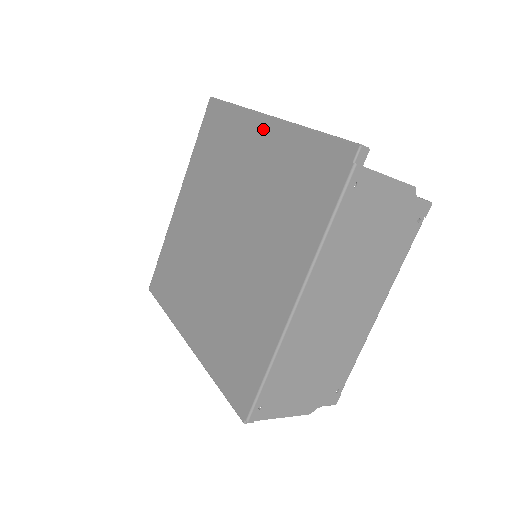
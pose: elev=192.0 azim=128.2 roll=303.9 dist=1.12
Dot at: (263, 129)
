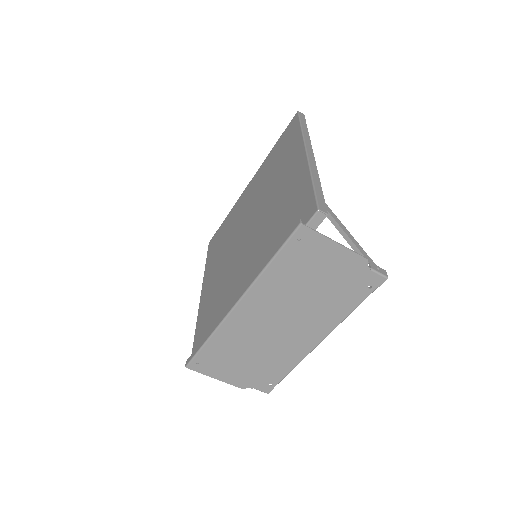
Dot at: (298, 159)
